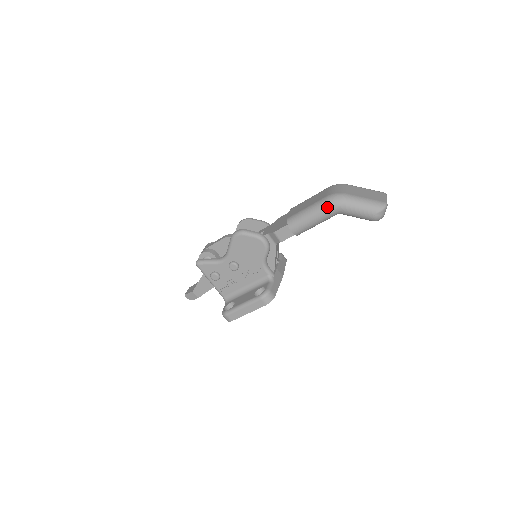
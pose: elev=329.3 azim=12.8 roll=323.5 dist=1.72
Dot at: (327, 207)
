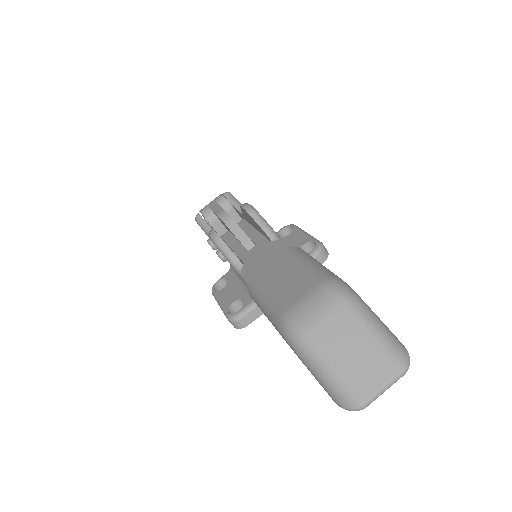
Dot at: (276, 328)
